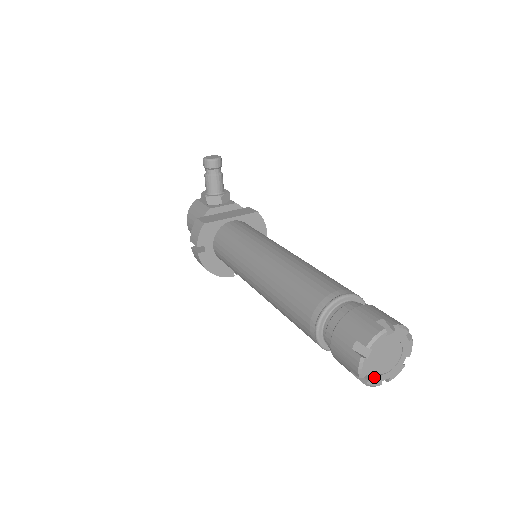
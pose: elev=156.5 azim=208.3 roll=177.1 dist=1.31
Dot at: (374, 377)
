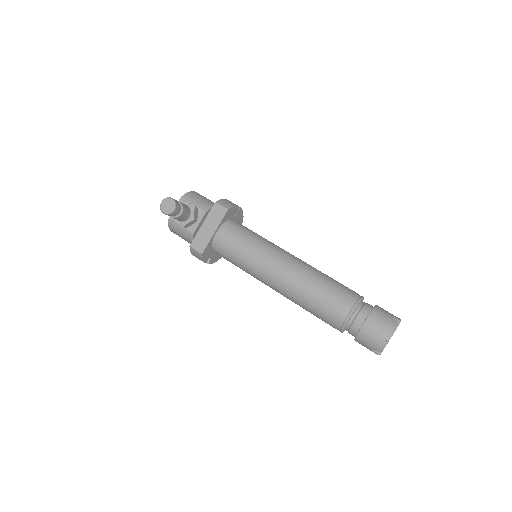
Dot at: occluded
